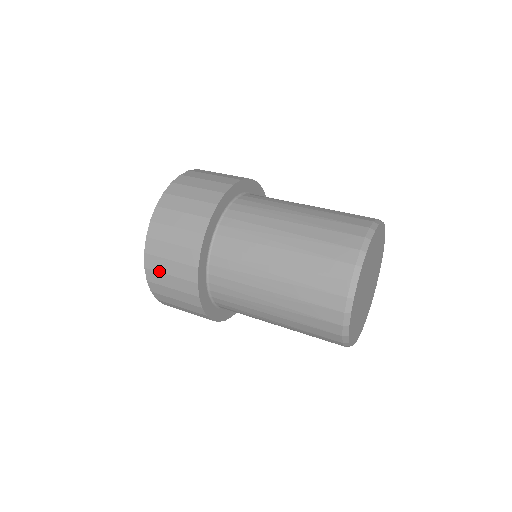
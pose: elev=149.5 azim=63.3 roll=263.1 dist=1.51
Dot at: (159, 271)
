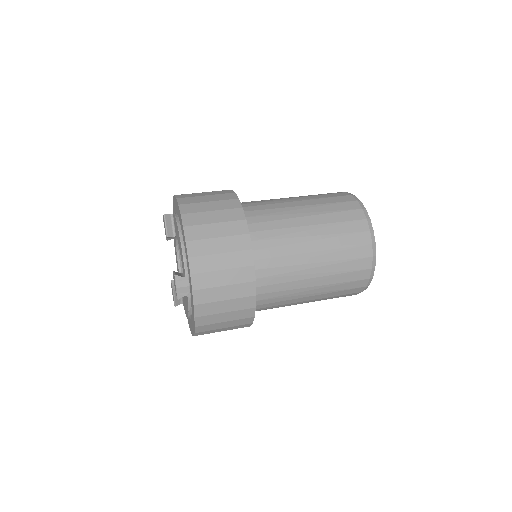
Dot at: (209, 271)
